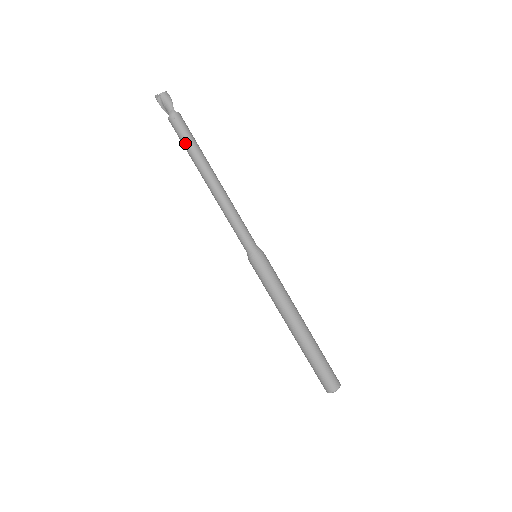
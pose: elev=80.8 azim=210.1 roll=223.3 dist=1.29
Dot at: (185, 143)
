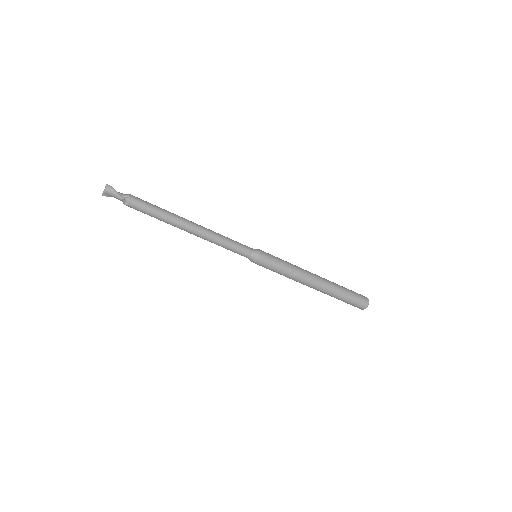
Dot at: (149, 215)
